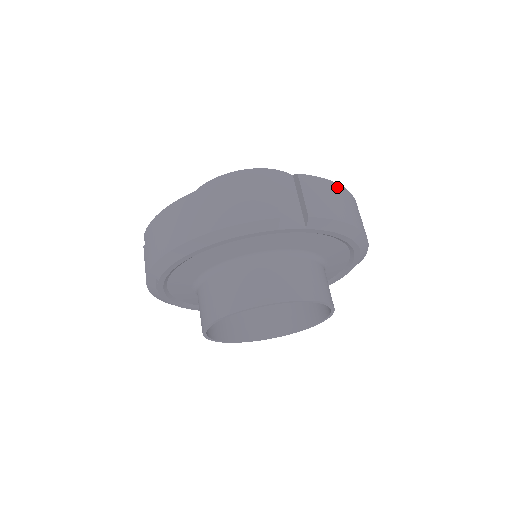
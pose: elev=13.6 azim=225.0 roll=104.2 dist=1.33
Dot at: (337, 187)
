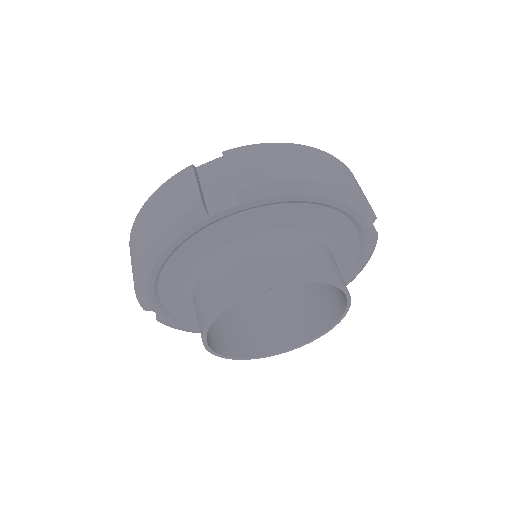
Dot at: (280, 147)
